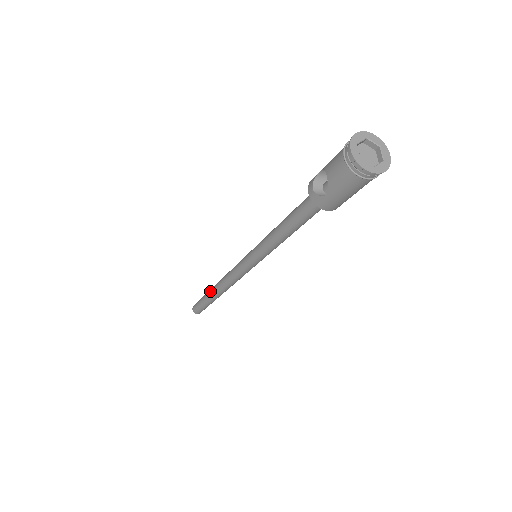
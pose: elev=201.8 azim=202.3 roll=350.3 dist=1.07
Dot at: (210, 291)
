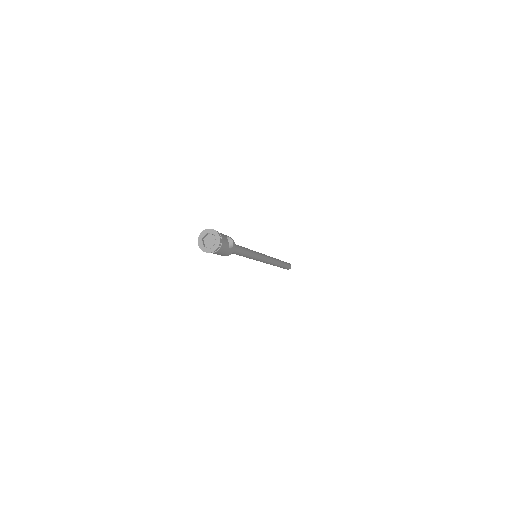
Dot at: occluded
